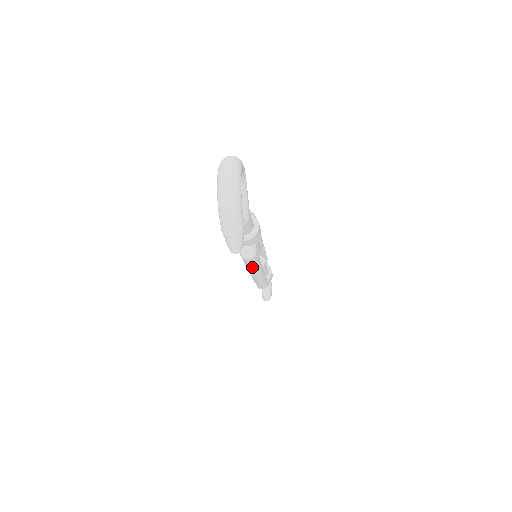
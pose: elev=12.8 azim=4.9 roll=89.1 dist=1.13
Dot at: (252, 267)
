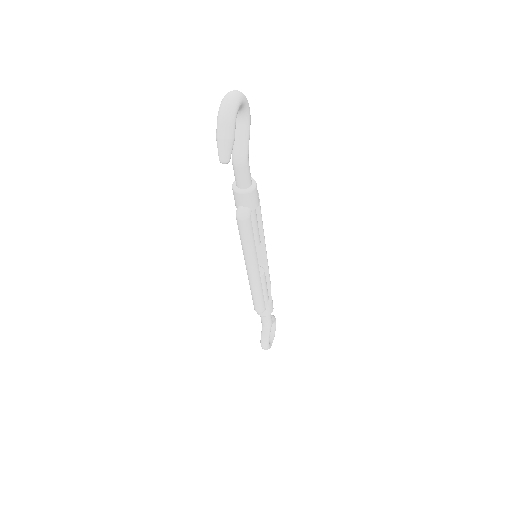
Dot at: (246, 243)
